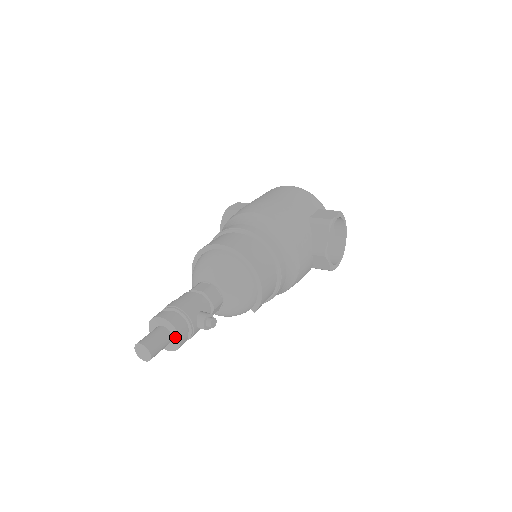
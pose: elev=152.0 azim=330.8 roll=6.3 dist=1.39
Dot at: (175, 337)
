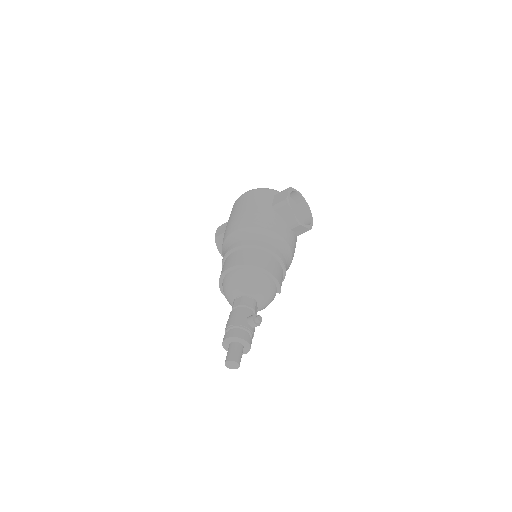
Dot at: (244, 343)
